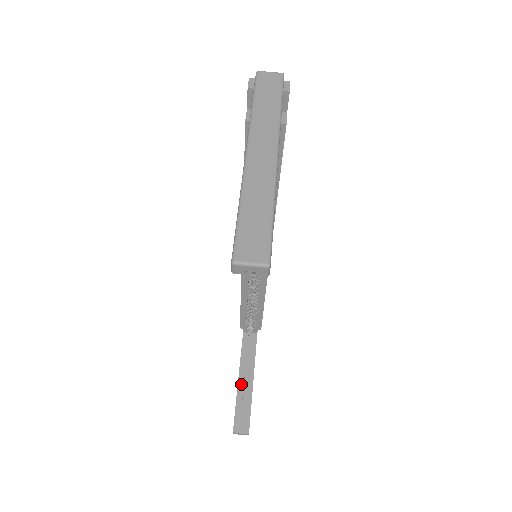
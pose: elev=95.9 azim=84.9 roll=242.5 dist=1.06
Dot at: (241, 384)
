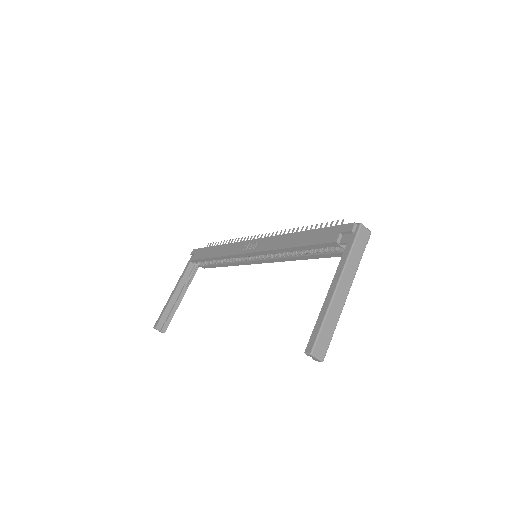
Dot at: (174, 298)
